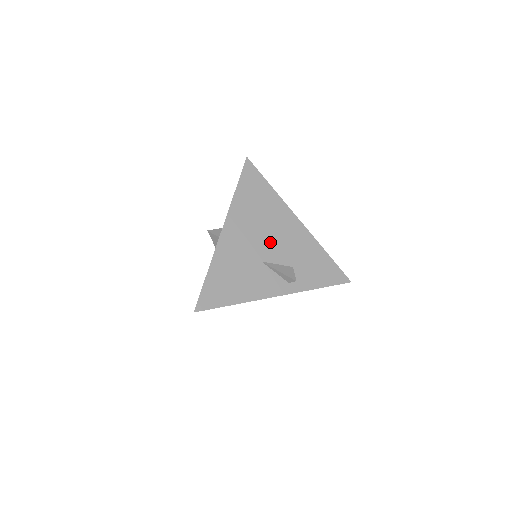
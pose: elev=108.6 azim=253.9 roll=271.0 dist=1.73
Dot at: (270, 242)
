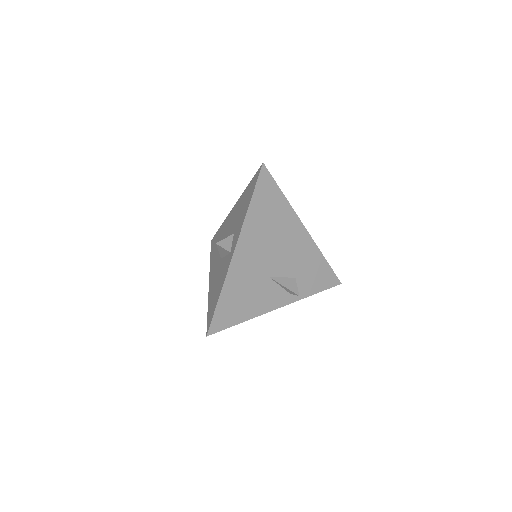
Dot at: (278, 256)
